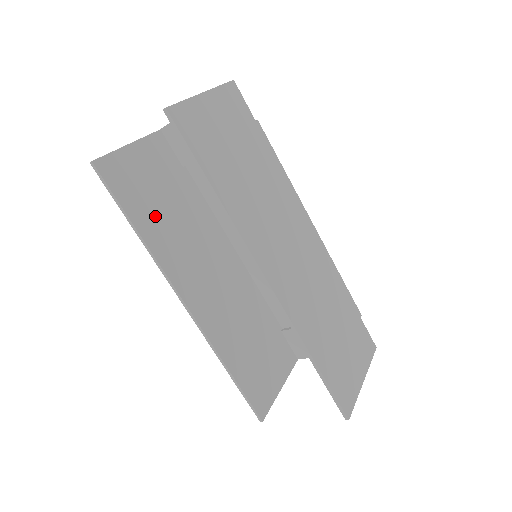
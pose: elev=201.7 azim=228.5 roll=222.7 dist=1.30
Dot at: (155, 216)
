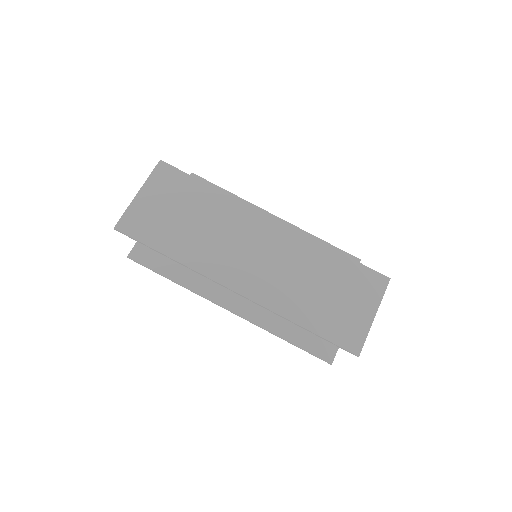
Dot at: occluded
